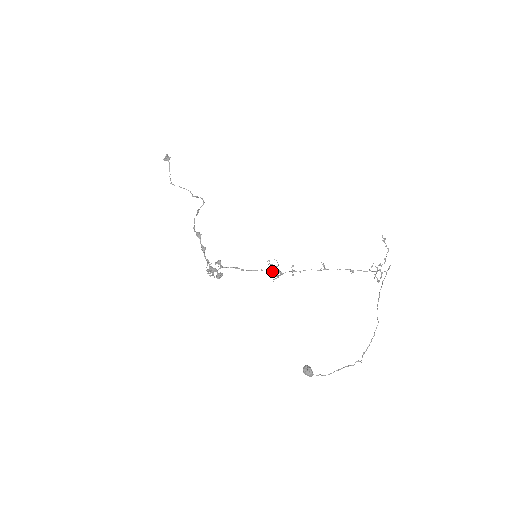
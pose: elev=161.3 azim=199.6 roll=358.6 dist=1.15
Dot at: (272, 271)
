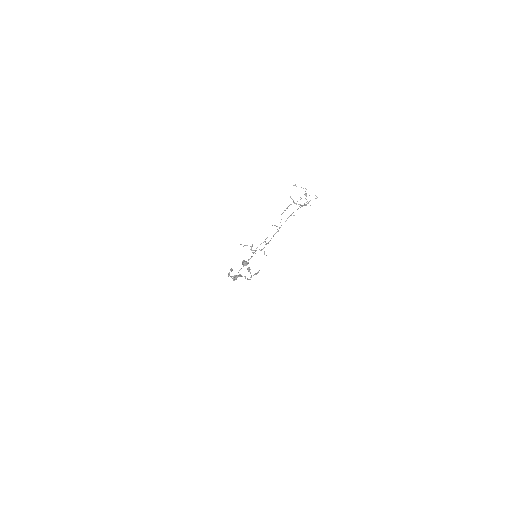
Dot at: (250, 249)
